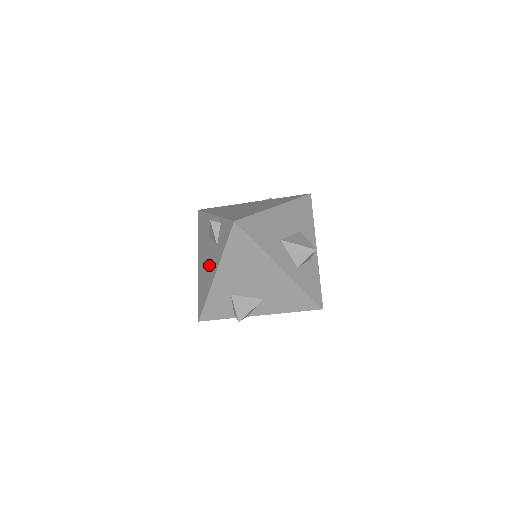
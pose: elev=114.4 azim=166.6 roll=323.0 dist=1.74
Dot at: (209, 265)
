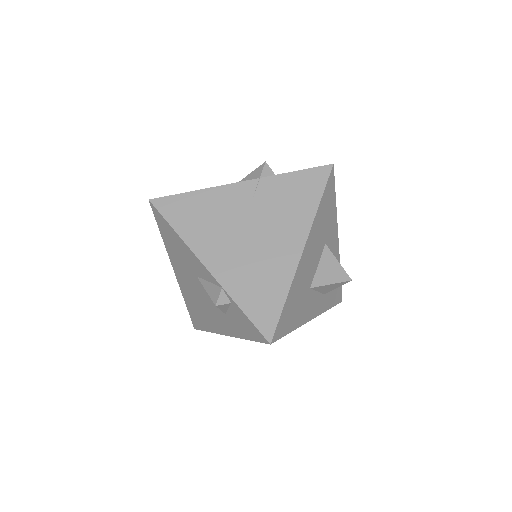
Dot at: (208, 310)
